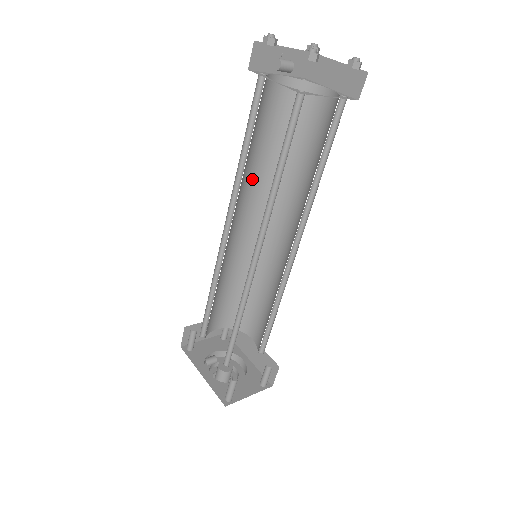
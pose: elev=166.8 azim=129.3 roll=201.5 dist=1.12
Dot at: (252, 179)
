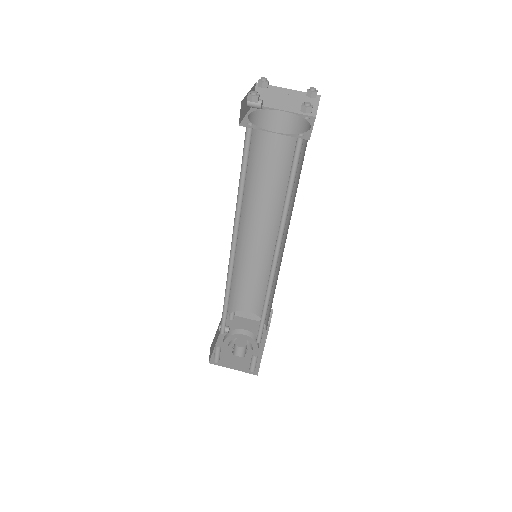
Dot at: (268, 193)
